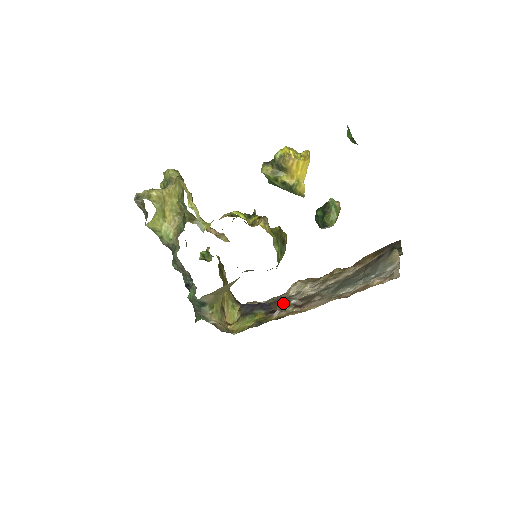
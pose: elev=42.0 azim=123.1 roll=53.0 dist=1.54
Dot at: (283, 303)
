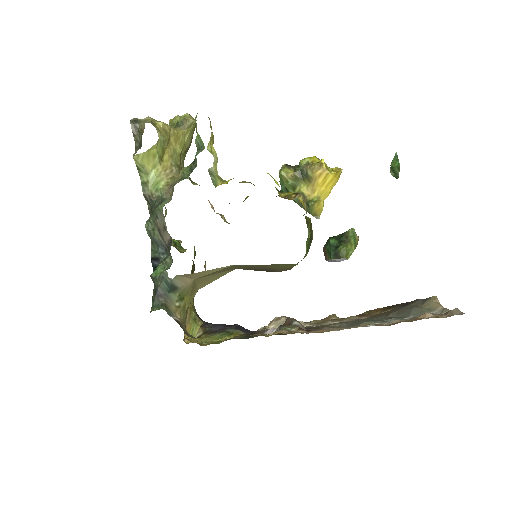
Dot at: occluded
